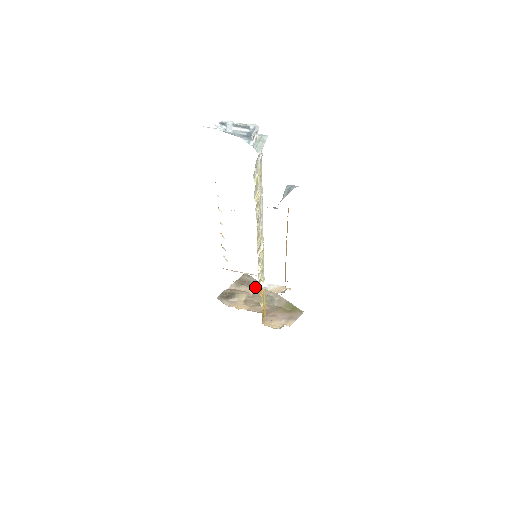
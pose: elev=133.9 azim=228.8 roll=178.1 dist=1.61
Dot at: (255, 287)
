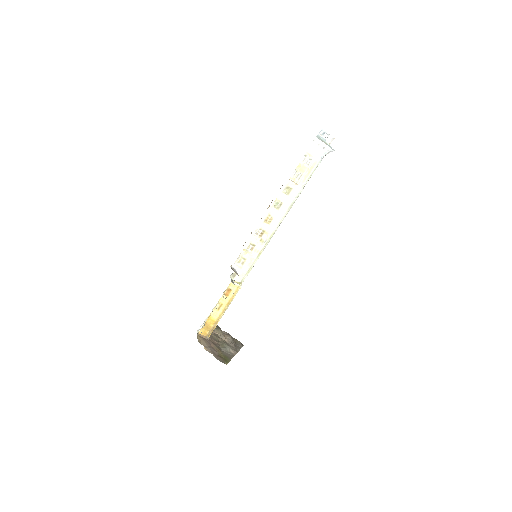
Dot at: (233, 344)
